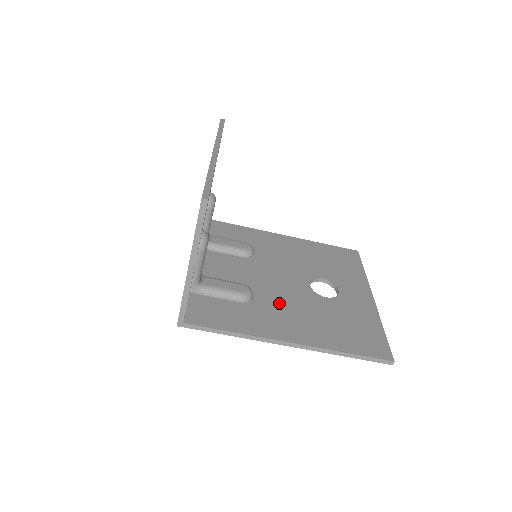
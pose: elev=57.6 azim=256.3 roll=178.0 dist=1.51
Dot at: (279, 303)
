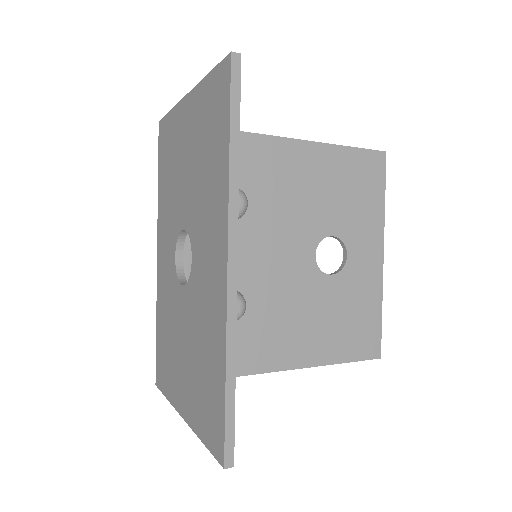
Dot at: (276, 307)
